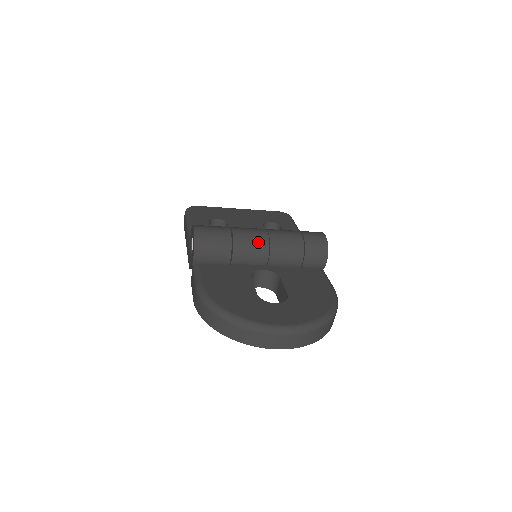
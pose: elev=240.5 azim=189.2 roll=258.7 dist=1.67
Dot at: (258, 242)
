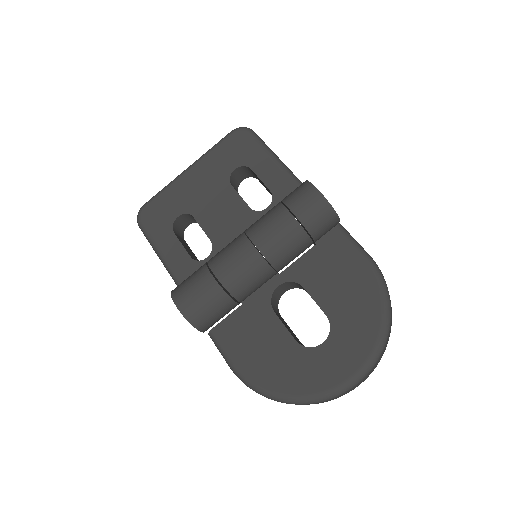
Dot at: (253, 269)
